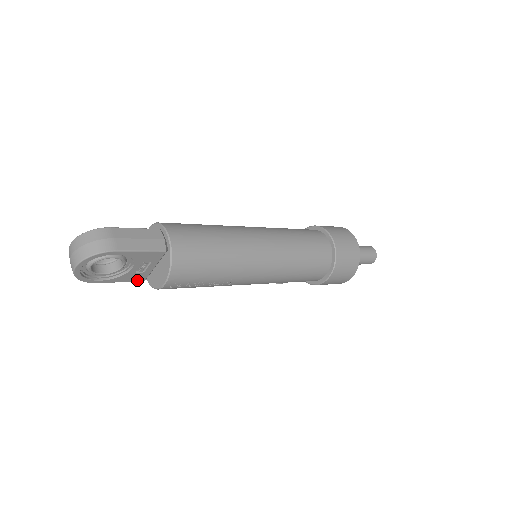
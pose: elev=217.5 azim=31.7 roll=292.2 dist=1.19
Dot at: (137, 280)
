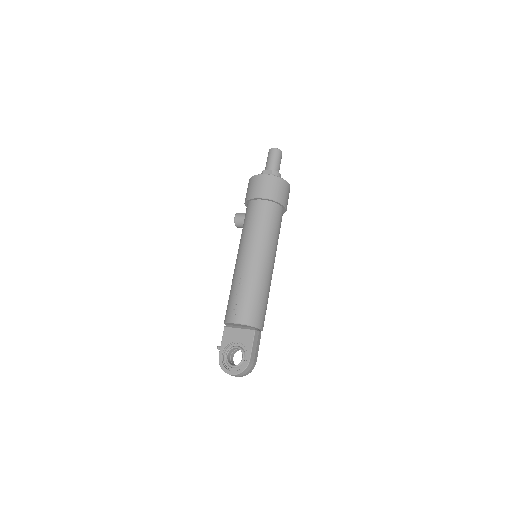
Dot at: occluded
